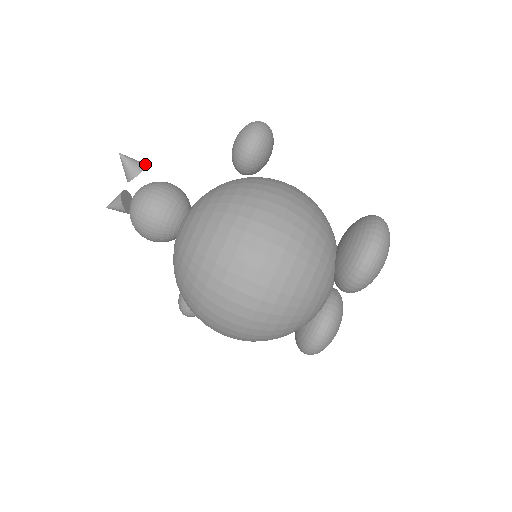
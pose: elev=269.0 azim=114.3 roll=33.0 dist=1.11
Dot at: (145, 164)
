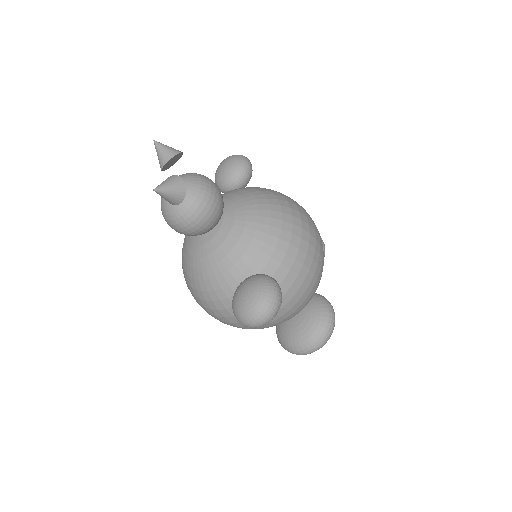
Dot at: (181, 199)
